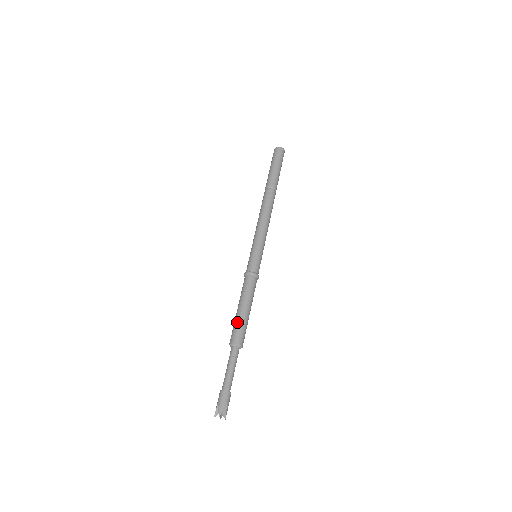
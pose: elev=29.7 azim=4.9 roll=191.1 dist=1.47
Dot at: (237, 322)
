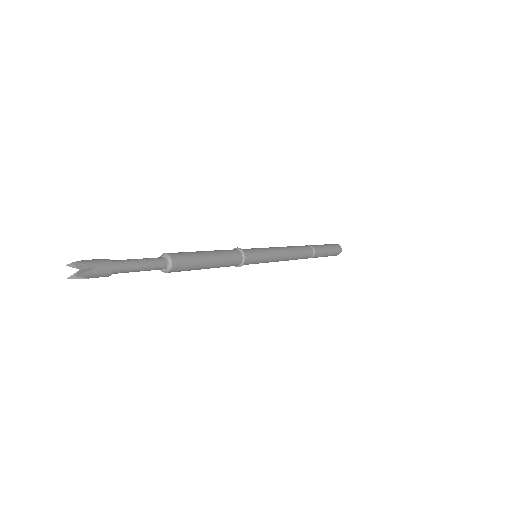
Dot at: occluded
